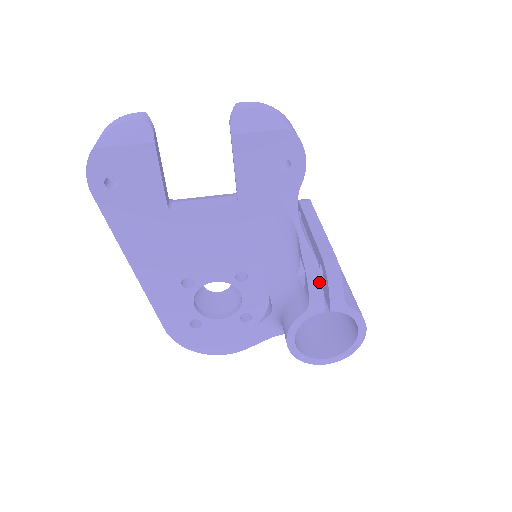
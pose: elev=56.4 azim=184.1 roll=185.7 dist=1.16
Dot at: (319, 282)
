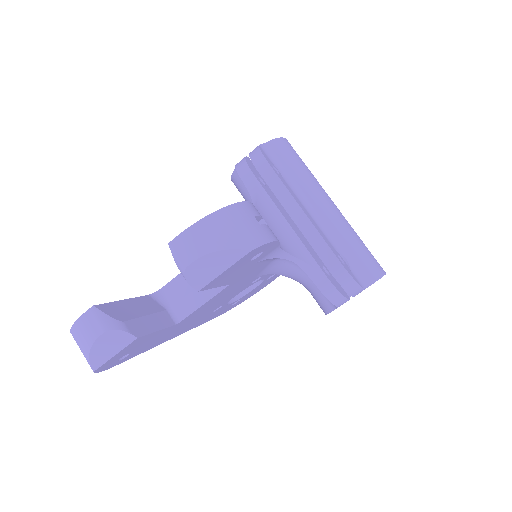
Dot at: (338, 295)
